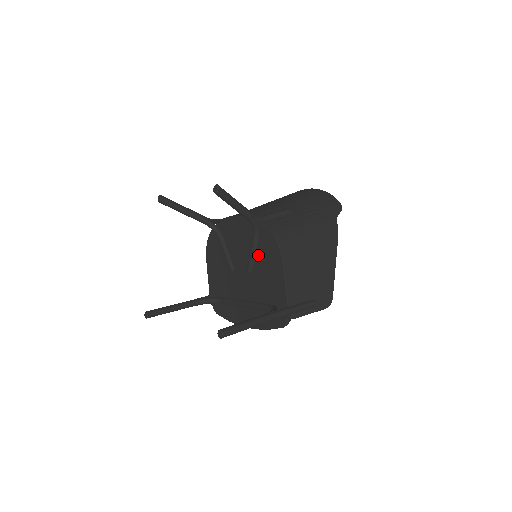
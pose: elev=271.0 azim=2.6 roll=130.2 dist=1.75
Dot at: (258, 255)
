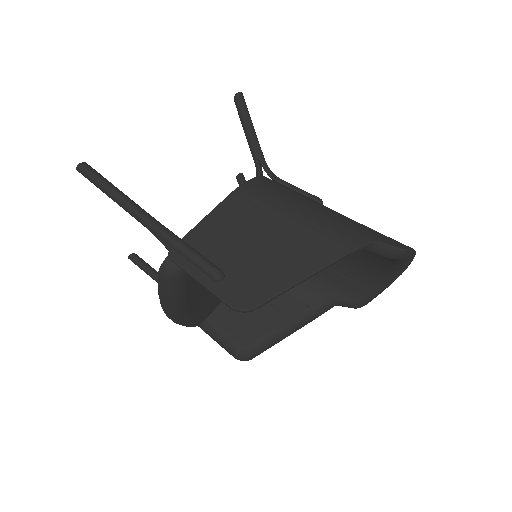
Dot at: occluded
